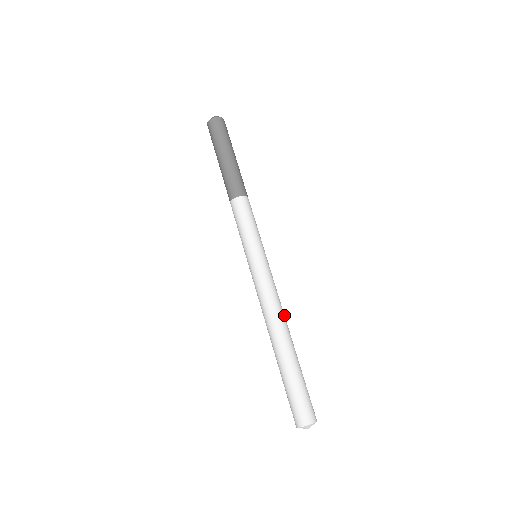
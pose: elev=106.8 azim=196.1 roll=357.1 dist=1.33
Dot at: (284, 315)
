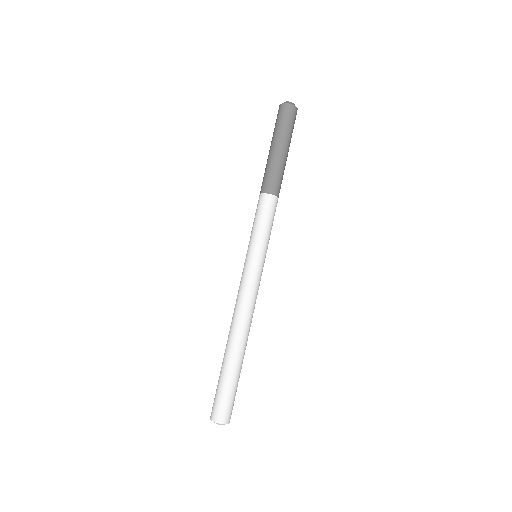
Dot at: (251, 321)
